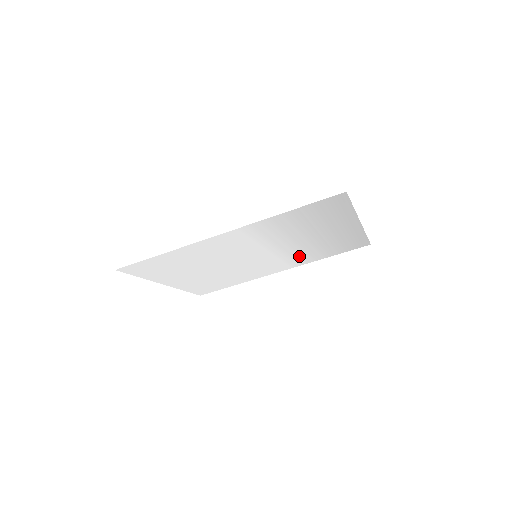
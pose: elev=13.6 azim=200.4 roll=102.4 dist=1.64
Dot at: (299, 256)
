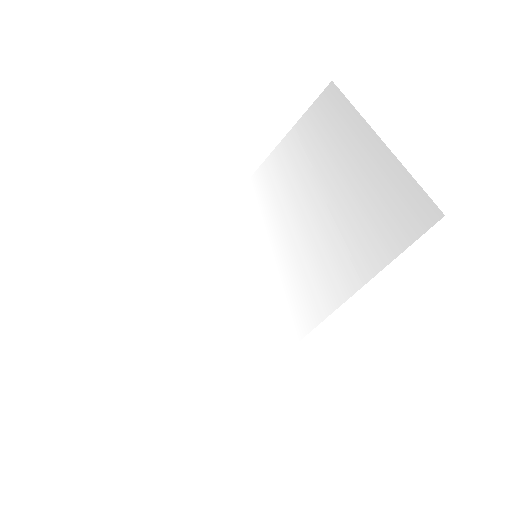
Dot at: (274, 184)
